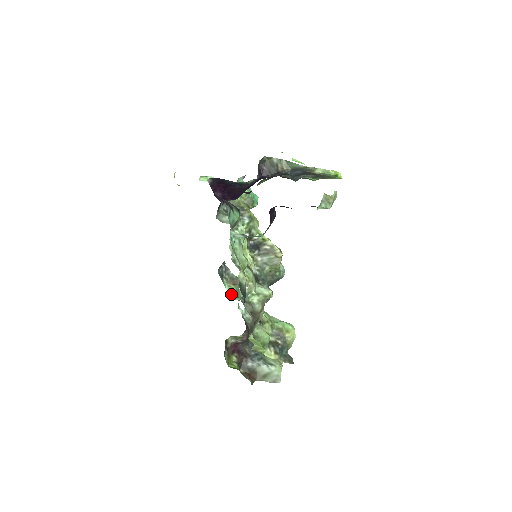
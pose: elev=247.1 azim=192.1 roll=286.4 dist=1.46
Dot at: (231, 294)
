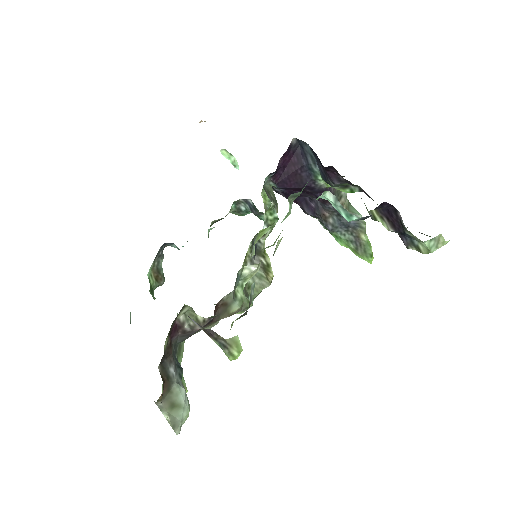
Dot at: (150, 284)
